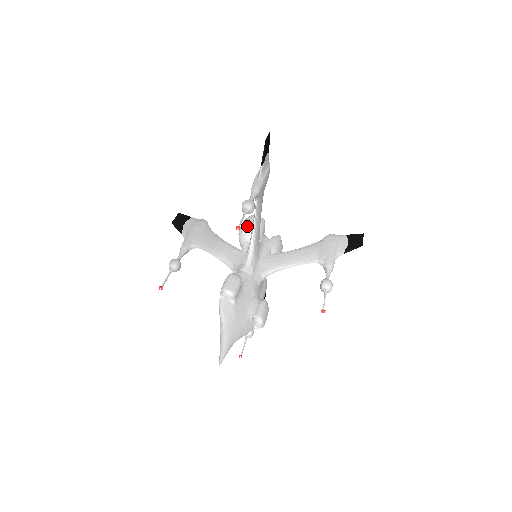
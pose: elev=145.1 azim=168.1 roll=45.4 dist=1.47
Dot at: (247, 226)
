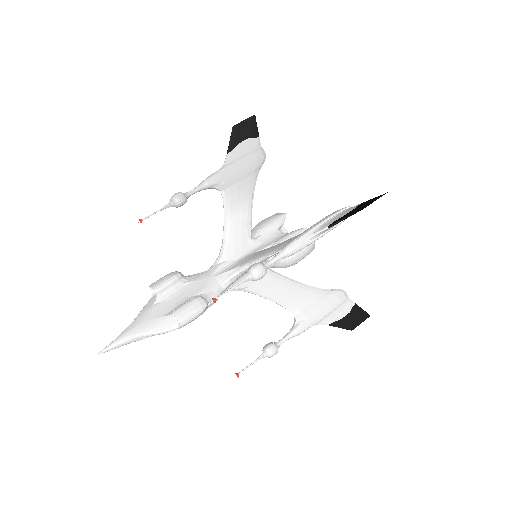
Dot at: occluded
